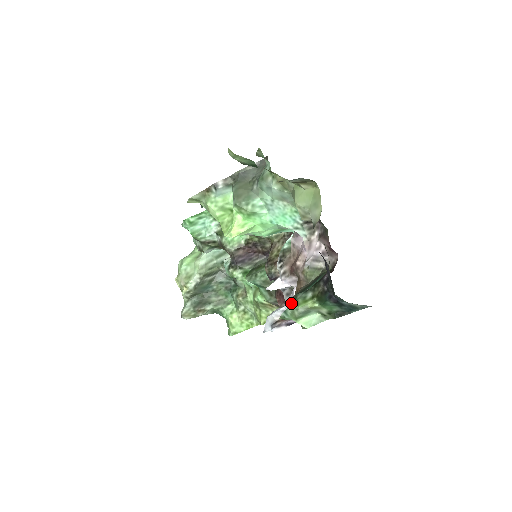
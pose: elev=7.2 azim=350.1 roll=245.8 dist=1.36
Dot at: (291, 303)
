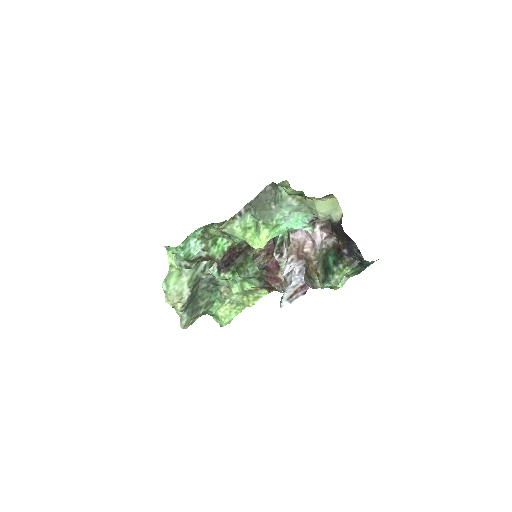
Dot at: (332, 276)
